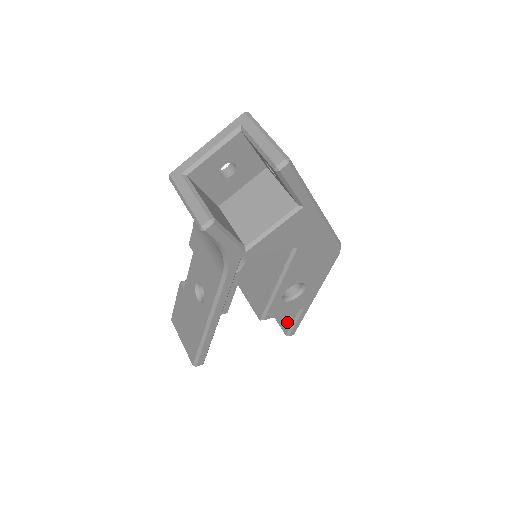
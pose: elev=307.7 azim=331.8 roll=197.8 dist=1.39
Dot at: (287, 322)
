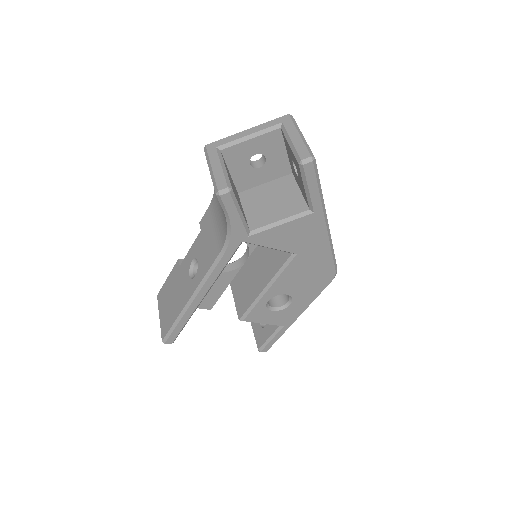
Dot at: (264, 337)
